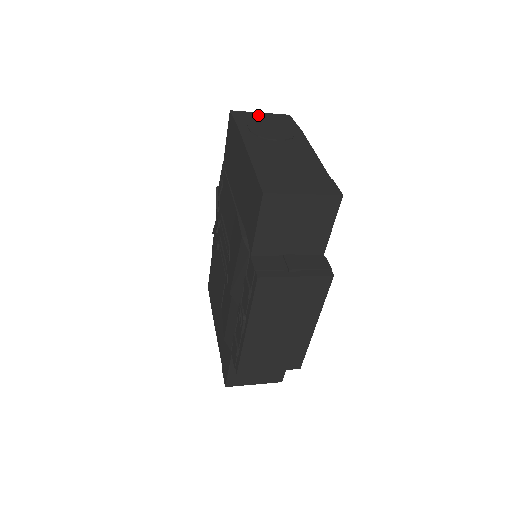
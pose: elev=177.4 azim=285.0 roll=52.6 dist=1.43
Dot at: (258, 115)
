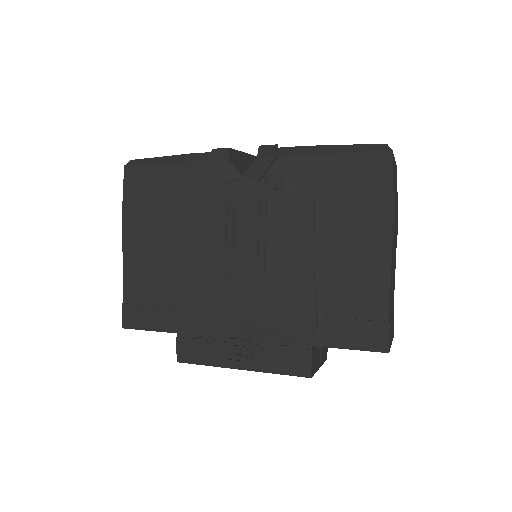
Dot at: occluded
